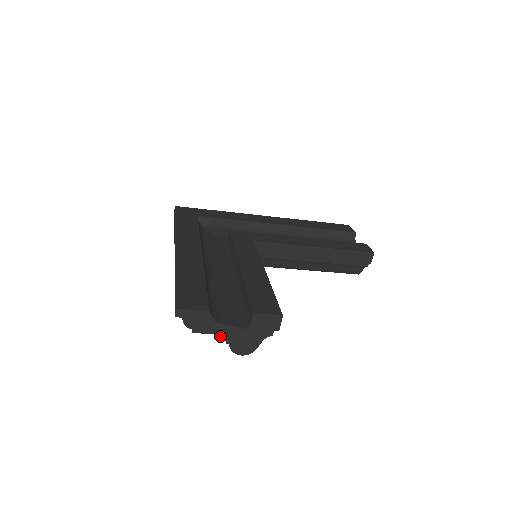
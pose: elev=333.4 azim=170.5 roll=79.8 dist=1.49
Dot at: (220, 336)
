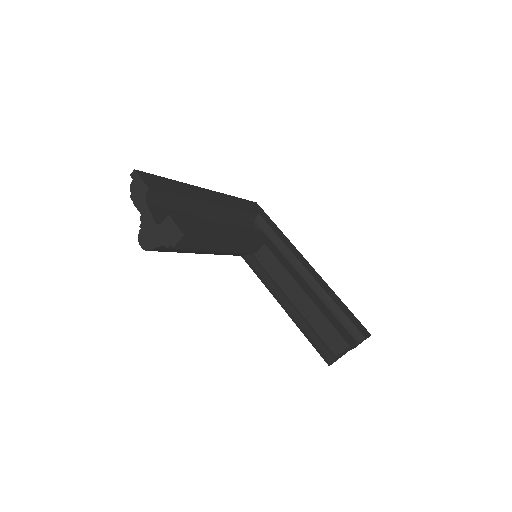
Dot at: (141, 216)
